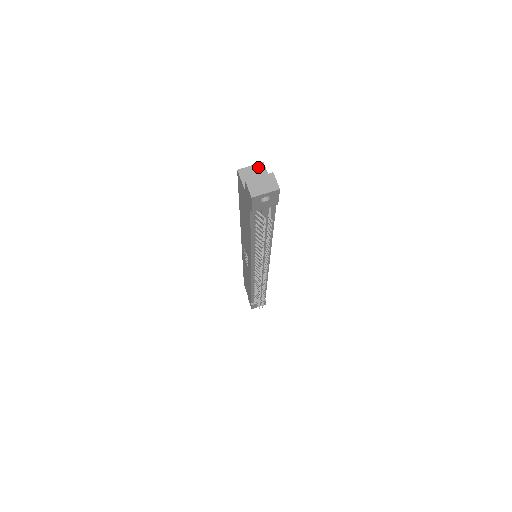
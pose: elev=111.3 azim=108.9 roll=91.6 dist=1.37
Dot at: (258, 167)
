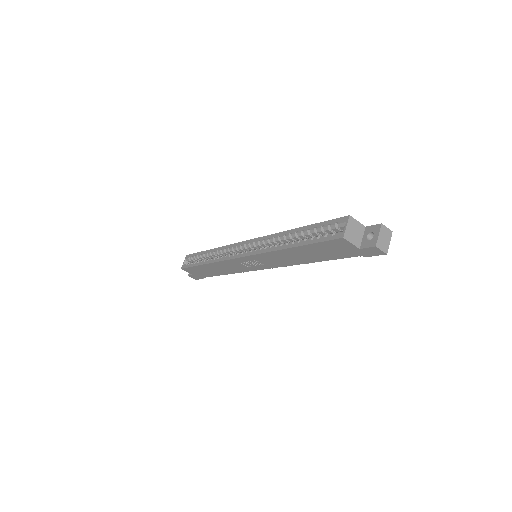
Dot at: (351, 222)
